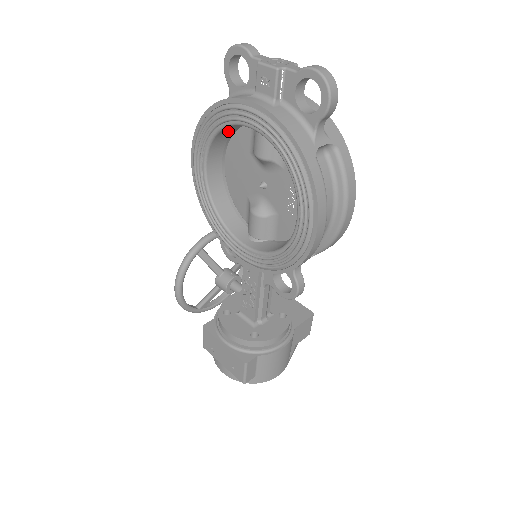
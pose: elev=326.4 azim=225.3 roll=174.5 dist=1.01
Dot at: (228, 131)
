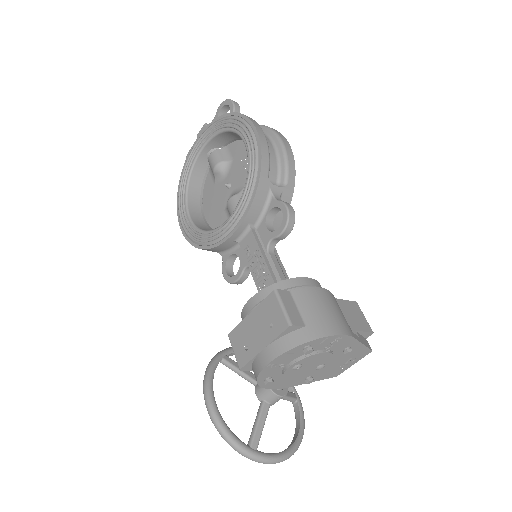
Dot at: (196, 185)
